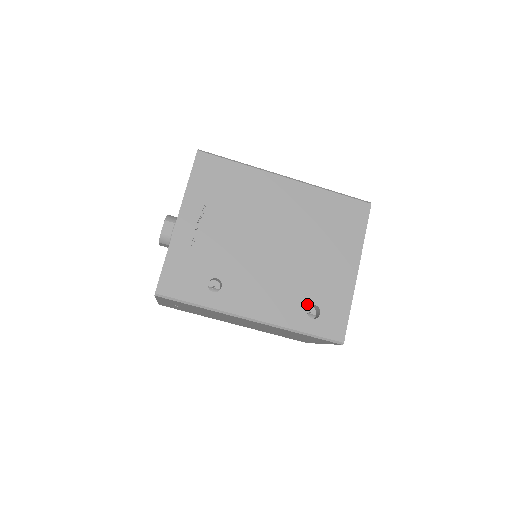
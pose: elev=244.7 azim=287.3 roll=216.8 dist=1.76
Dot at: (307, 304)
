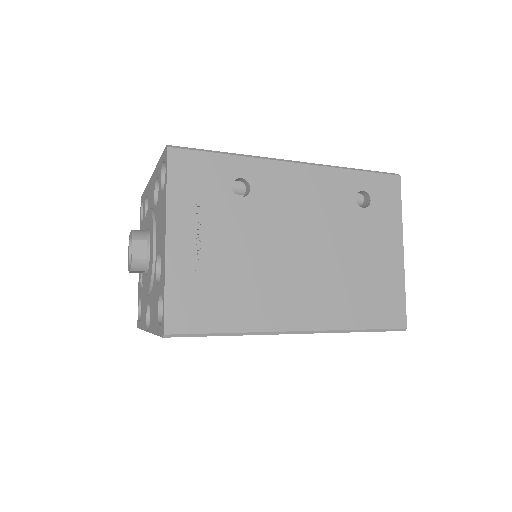
Dot at: occluded
